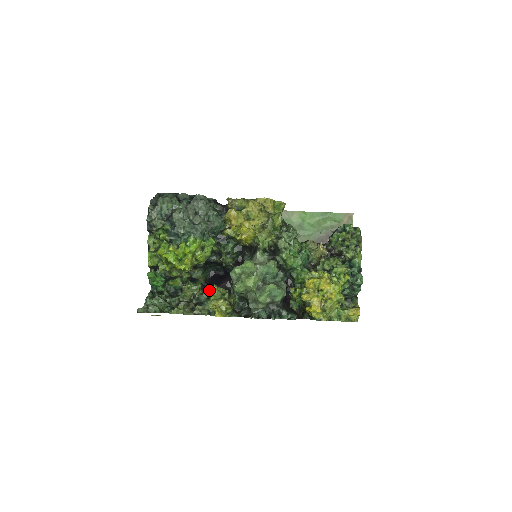
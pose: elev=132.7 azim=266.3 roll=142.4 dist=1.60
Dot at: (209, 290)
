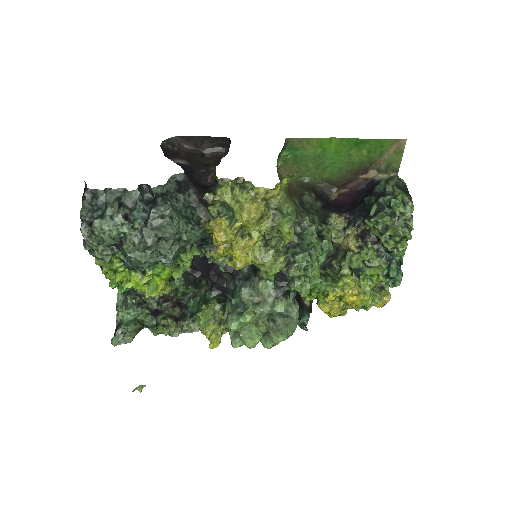
Dot at: (195, 280)
